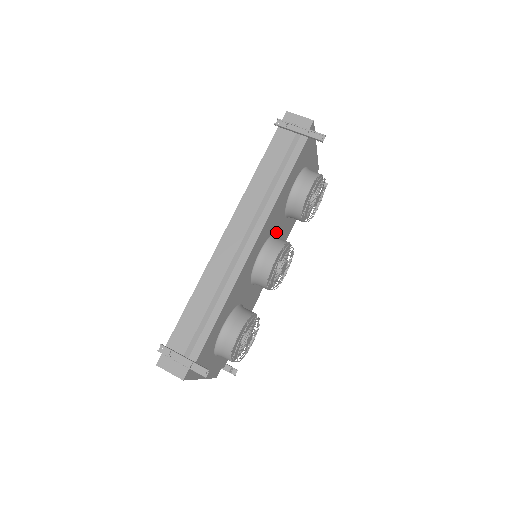
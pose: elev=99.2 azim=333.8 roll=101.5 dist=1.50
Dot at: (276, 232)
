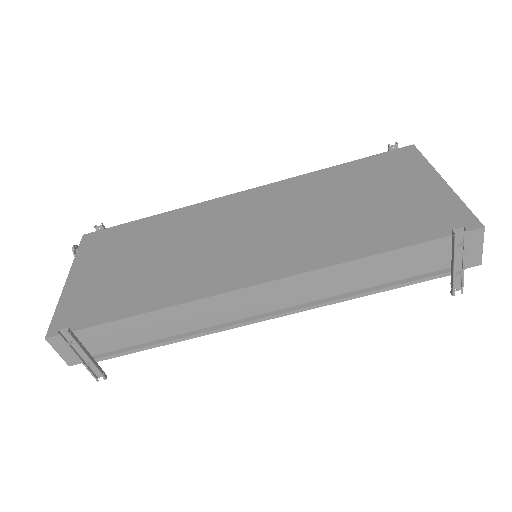
Dot at: occluded
